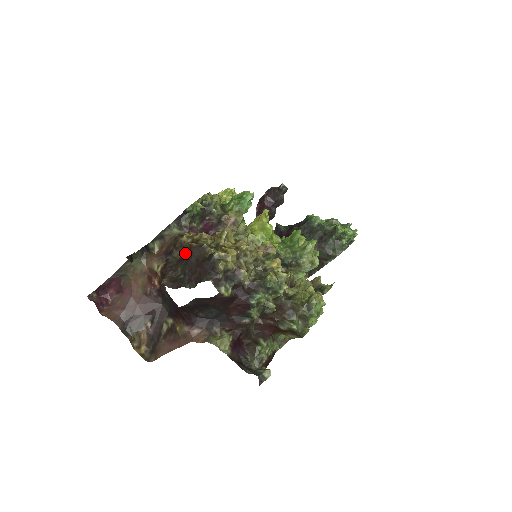
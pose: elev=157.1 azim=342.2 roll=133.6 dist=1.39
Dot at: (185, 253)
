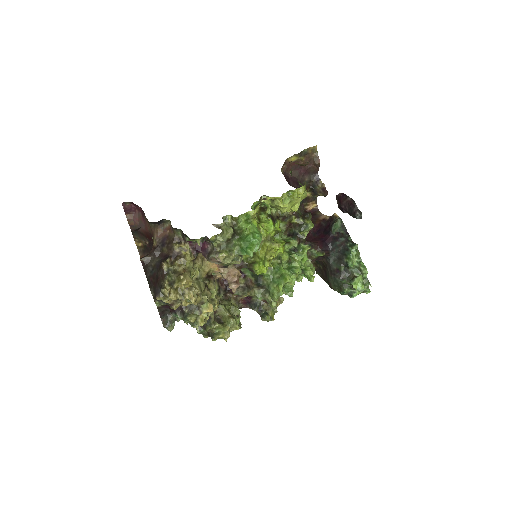
Dot at: (162, 261)
